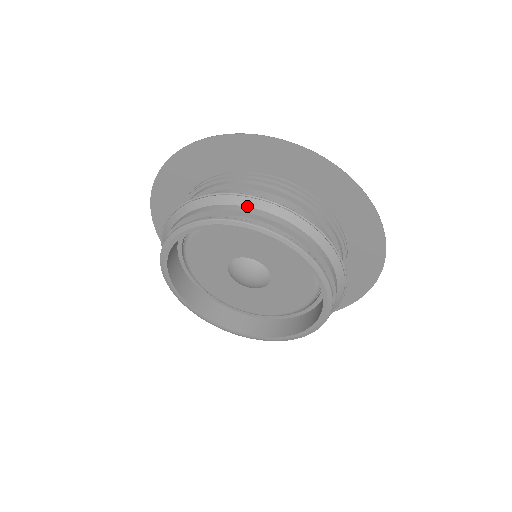
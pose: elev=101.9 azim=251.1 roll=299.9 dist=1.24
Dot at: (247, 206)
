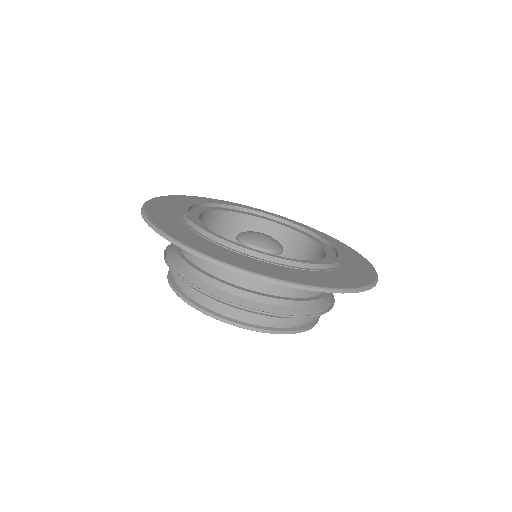
Dot at: (219, 302)
